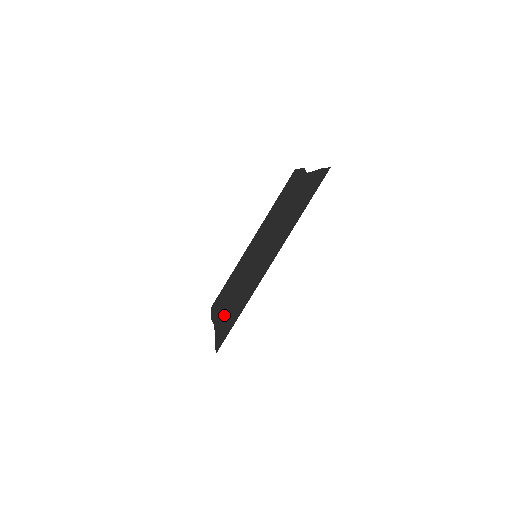
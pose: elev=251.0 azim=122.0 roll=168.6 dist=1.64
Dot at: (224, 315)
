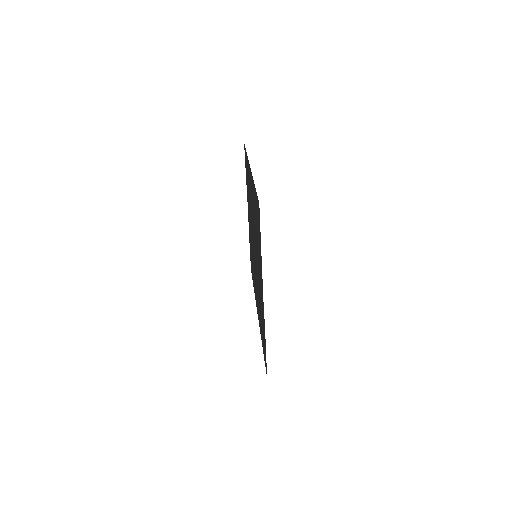
Dot at: occluded
